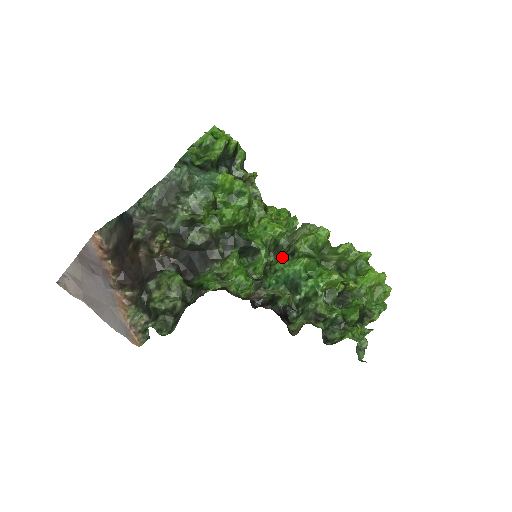
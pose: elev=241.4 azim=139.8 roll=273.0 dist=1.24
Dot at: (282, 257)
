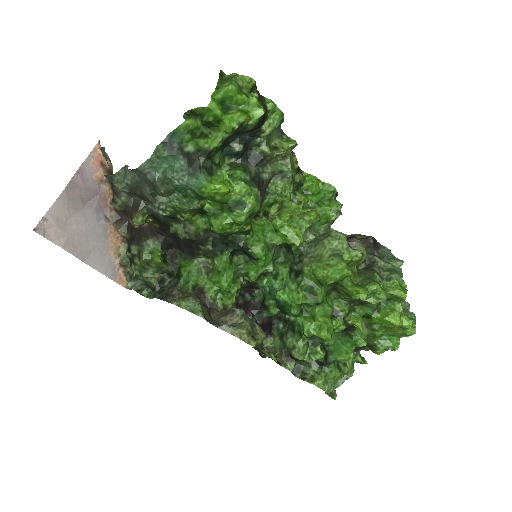
Dot at: (290, 262)
